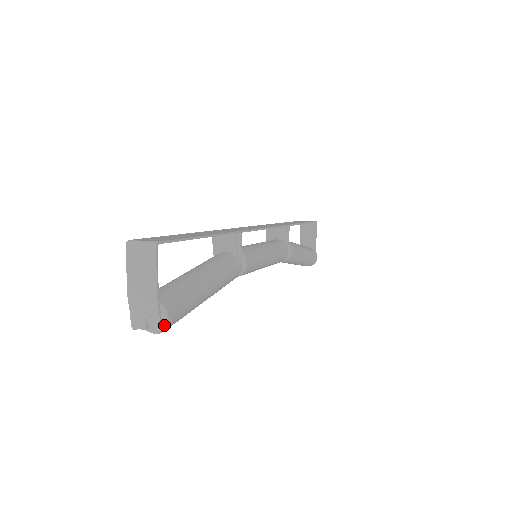
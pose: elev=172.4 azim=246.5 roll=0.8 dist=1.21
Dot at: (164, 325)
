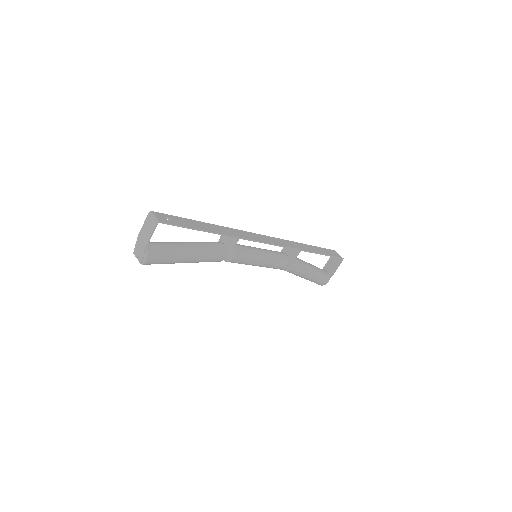
Dot at: (144, 262)
